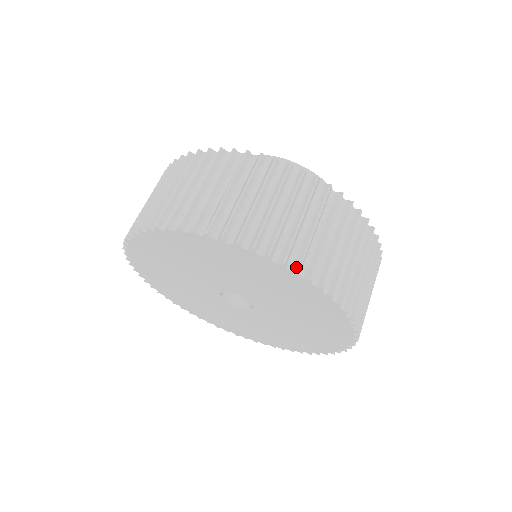
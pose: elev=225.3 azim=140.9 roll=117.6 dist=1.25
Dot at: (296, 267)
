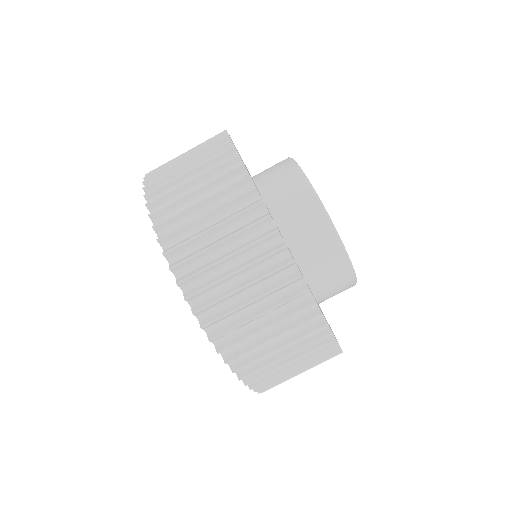
Dot at: (261, 390)
